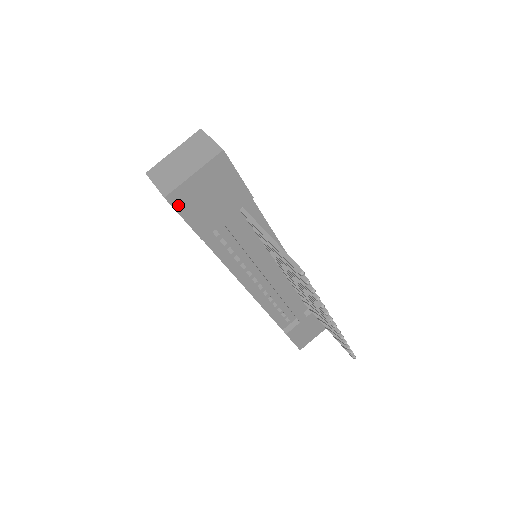
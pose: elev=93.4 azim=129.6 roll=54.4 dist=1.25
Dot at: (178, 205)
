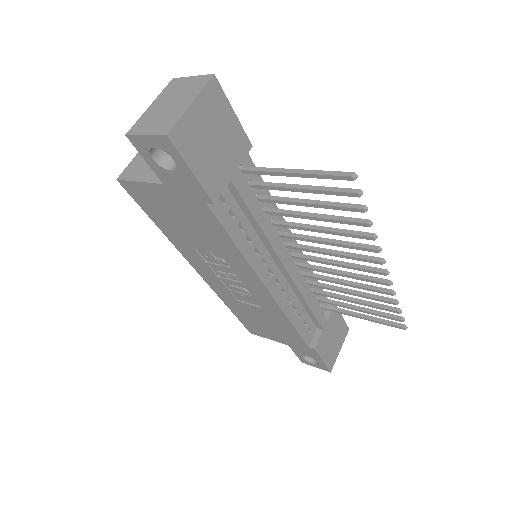
Dot at: (182, 148)
